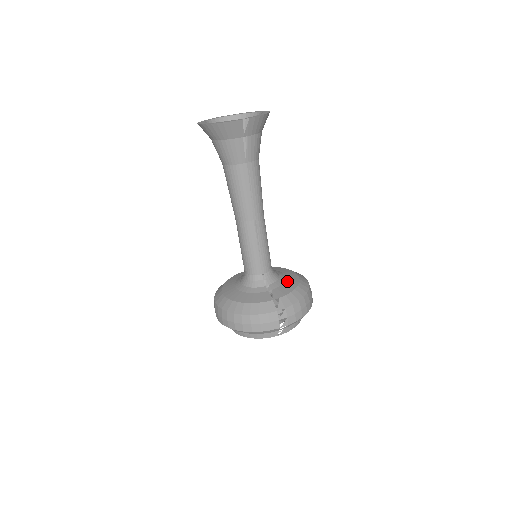
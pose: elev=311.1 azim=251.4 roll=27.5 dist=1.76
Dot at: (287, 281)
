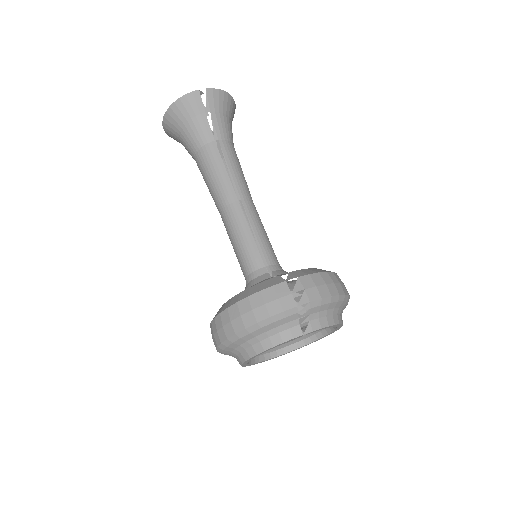
Dot at: occluded
